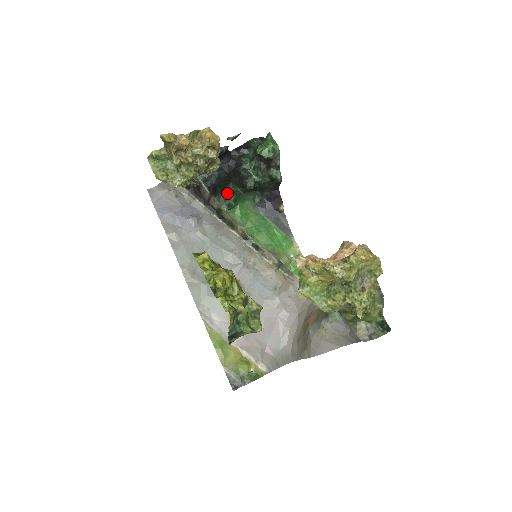
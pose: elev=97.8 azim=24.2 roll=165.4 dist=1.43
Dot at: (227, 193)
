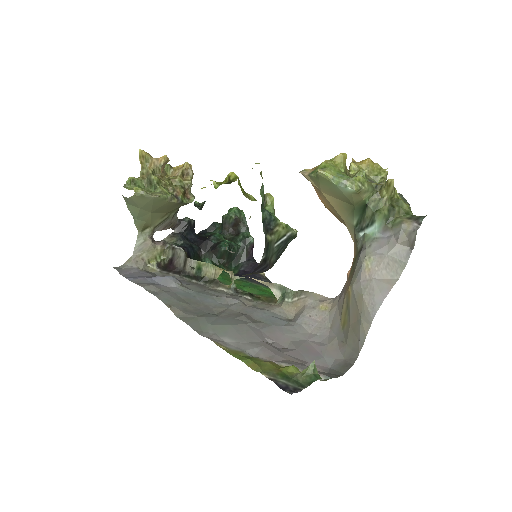
Dot at: occluded
